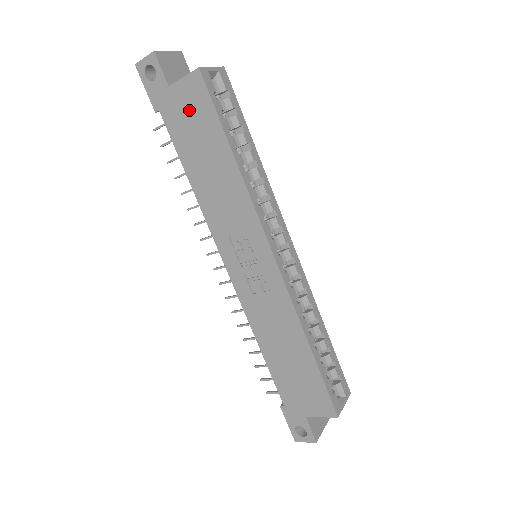
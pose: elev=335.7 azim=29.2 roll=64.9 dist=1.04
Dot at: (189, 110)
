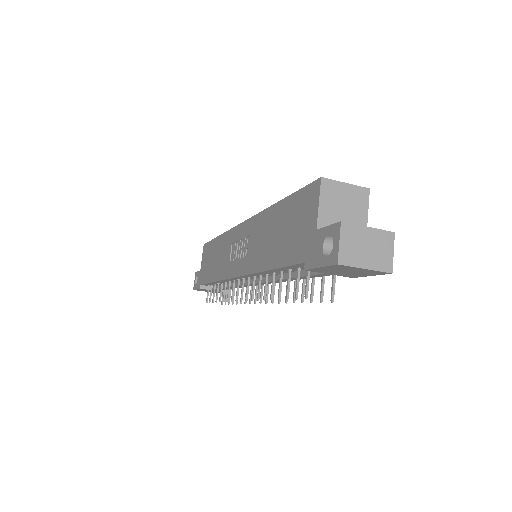
Dot at: (206, 261)
